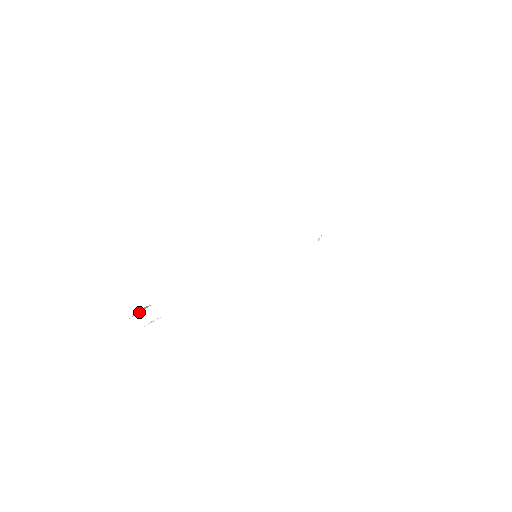
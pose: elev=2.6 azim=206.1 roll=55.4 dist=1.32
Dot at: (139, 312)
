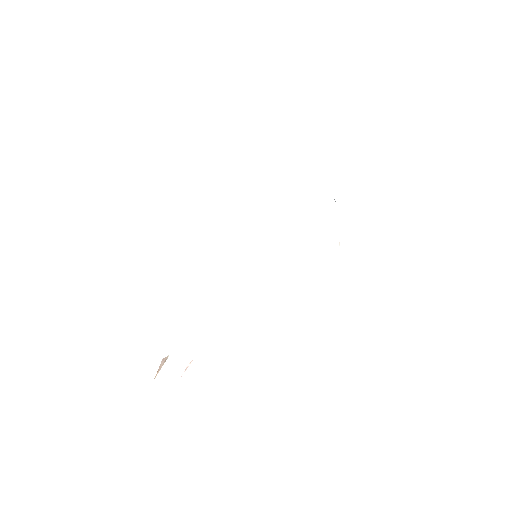
Dot at: (161, 367)
